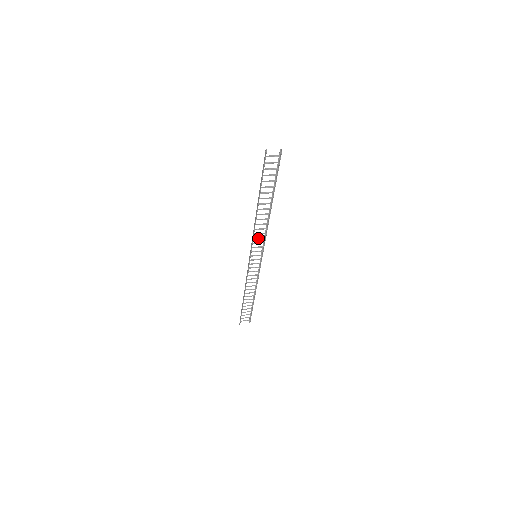
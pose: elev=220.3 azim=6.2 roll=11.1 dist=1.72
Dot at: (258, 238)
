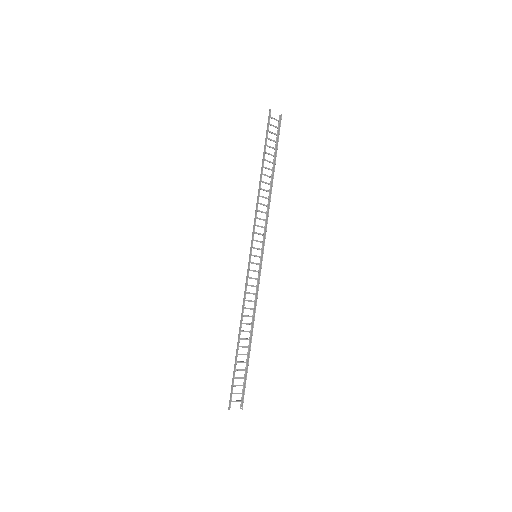
Dot at: occluded
